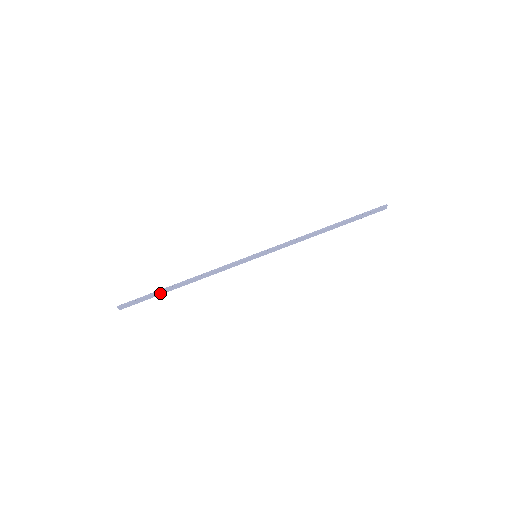
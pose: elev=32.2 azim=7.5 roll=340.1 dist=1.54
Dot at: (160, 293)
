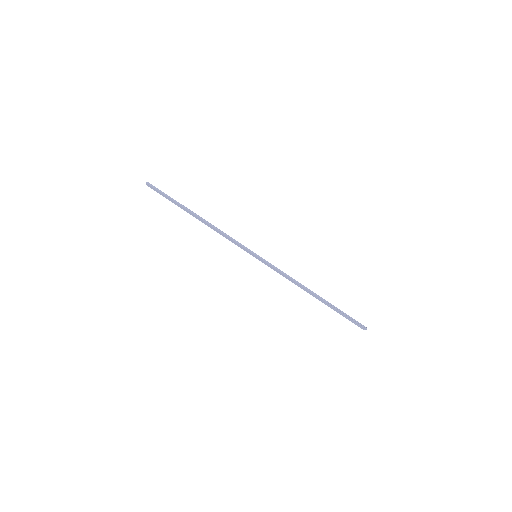
Dot at: (178, 205)
